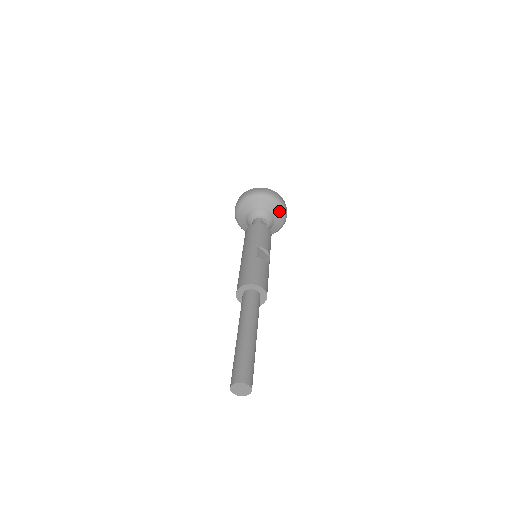
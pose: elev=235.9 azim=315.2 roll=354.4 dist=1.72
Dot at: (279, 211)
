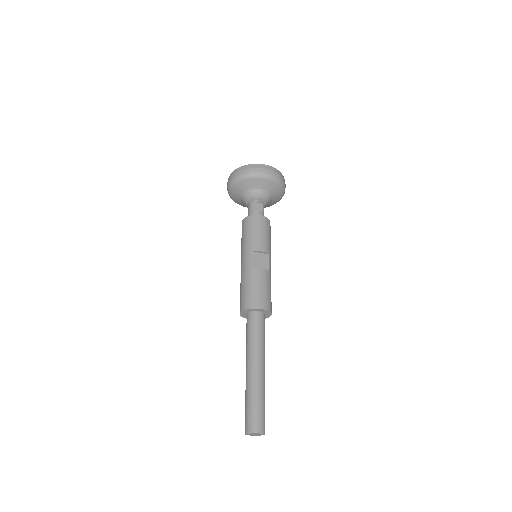
Dot at: (271, 185)
